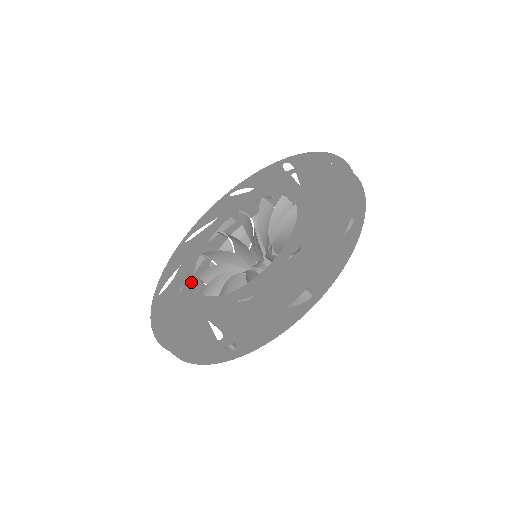
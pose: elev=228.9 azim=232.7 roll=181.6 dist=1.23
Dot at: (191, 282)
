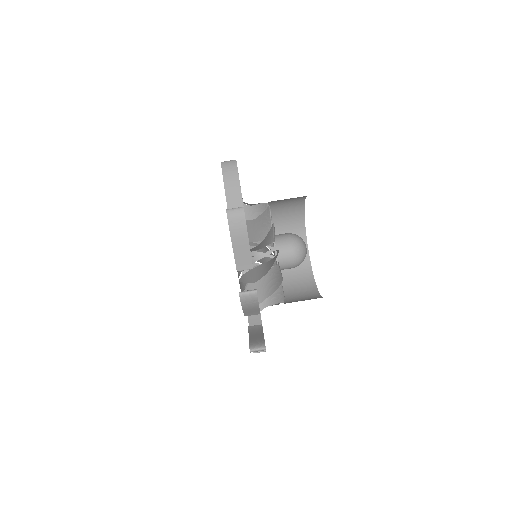
Dot at: occluded
